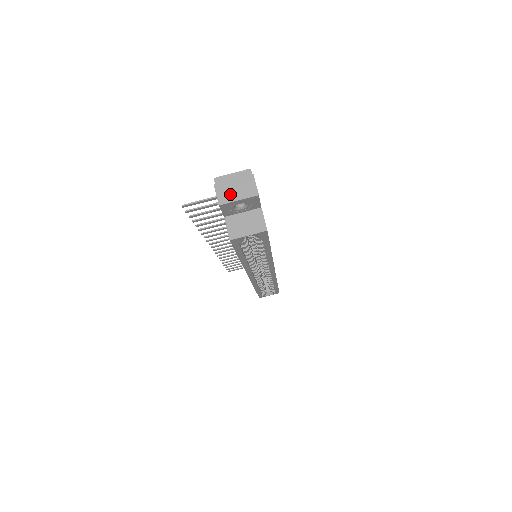
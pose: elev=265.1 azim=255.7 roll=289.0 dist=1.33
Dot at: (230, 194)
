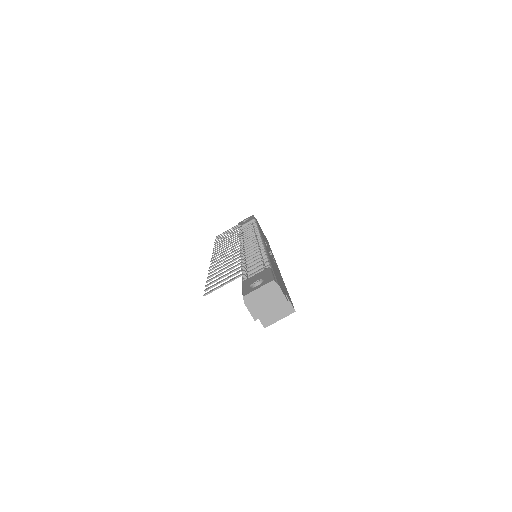
Dot at: (262, 308)
